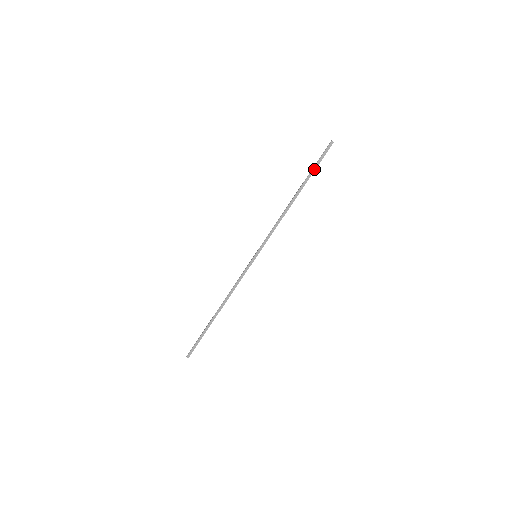
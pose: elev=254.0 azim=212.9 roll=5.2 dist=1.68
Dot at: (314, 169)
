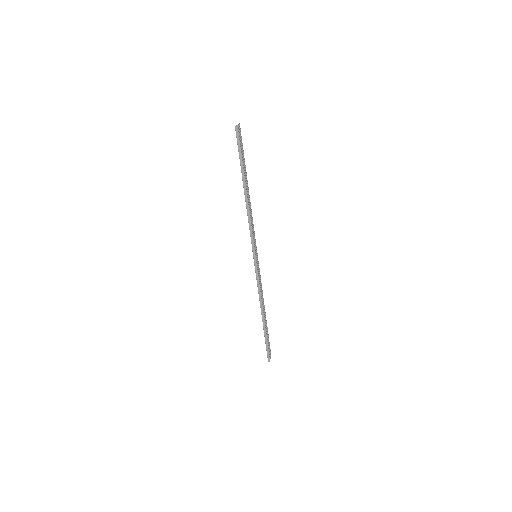
Dot at: (241, 159)
